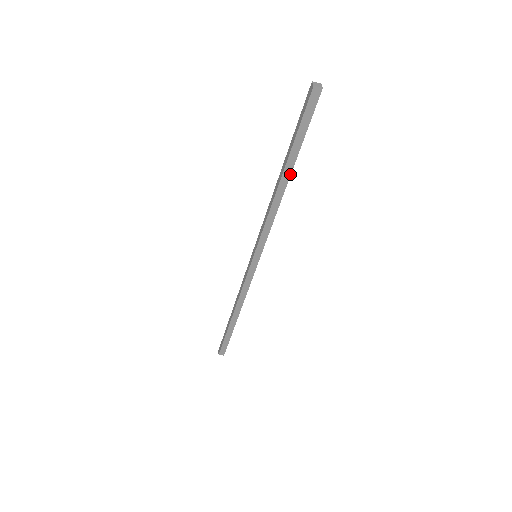
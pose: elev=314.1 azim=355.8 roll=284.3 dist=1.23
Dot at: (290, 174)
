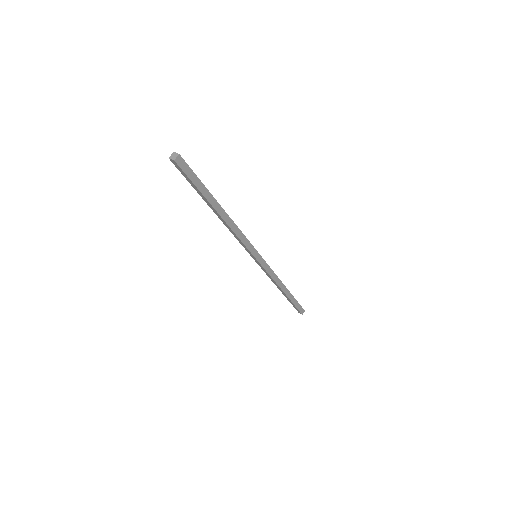
Dot at: (216, 210)
